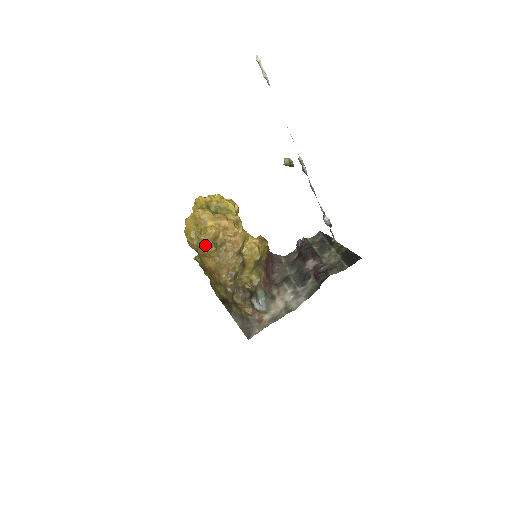
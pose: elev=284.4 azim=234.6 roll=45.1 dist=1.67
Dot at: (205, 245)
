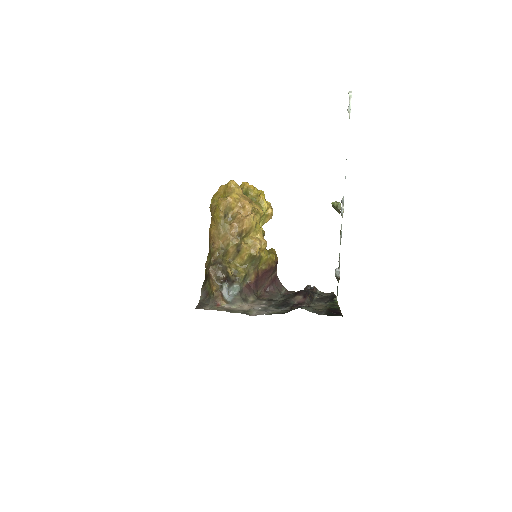
Dot at: (218, 207)
